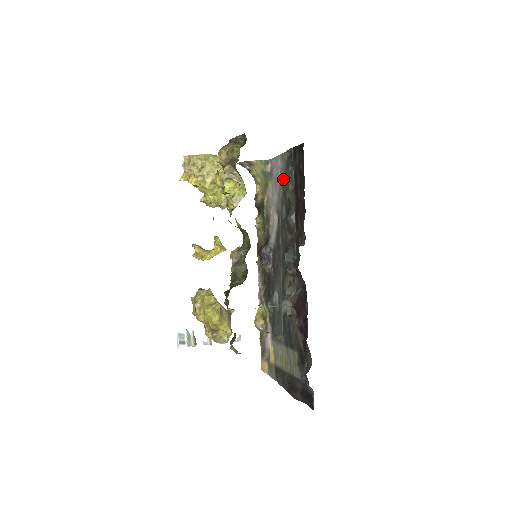
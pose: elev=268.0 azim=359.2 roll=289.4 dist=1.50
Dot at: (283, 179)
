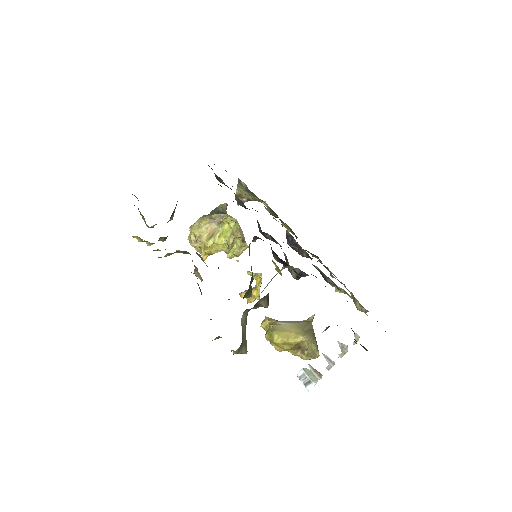
Dot at: occluded
